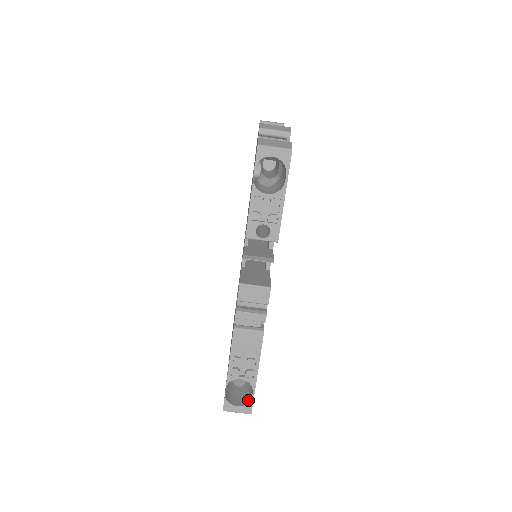
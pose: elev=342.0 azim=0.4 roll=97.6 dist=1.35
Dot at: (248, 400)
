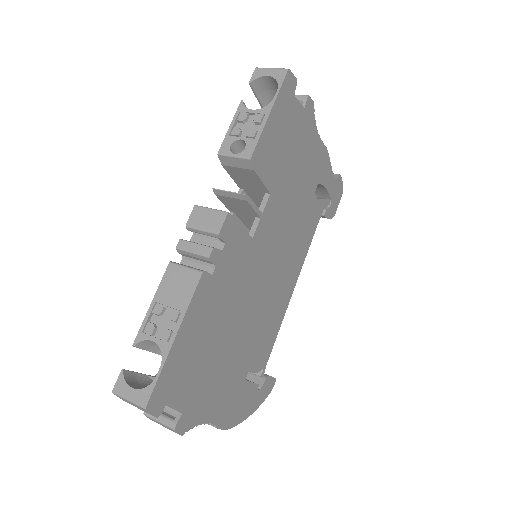
Dot at: (151, 385)
